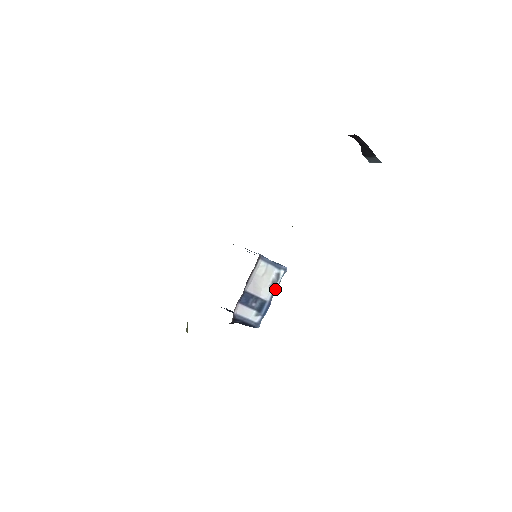
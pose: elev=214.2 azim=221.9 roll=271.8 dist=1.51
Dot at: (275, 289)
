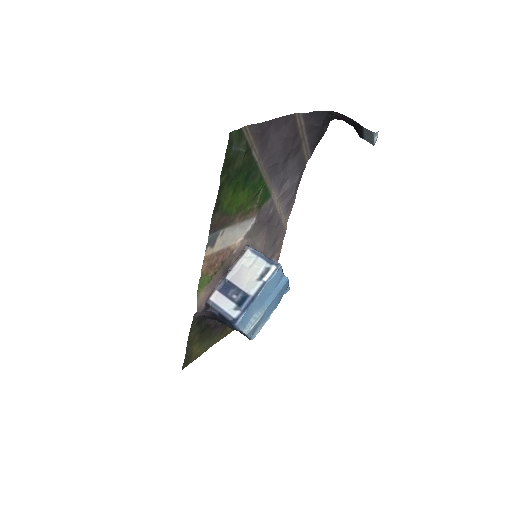
Dot at: (263, 285)
